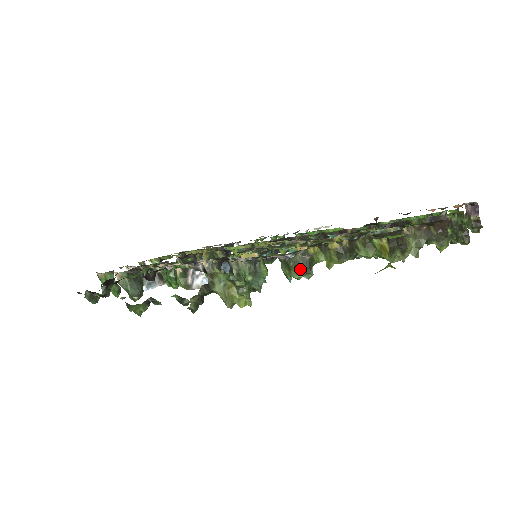
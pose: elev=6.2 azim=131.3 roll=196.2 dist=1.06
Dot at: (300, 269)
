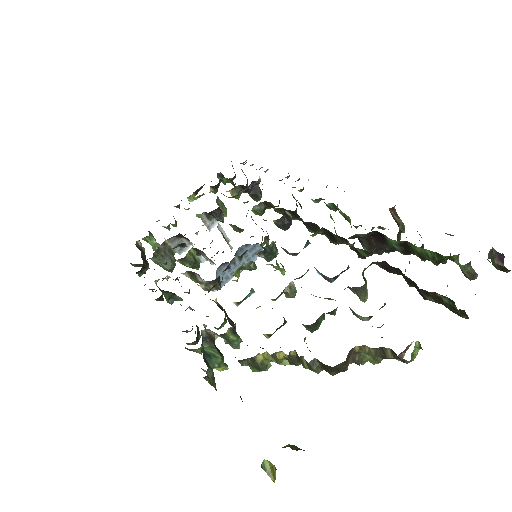
Dot at: (254, 368)
